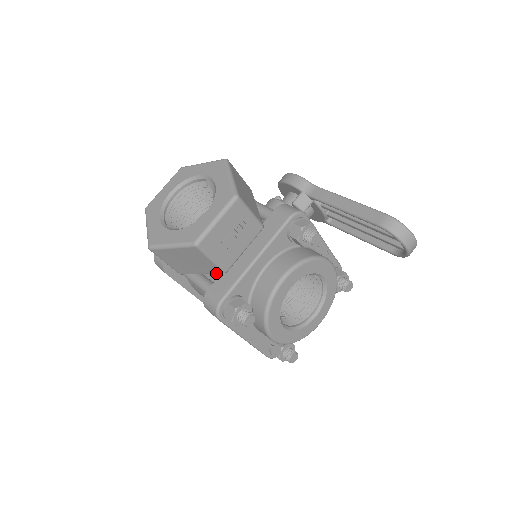
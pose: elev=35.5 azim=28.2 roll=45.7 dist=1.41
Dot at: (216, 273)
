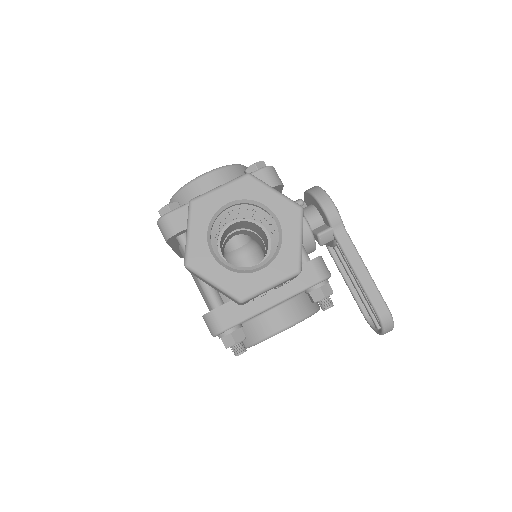
Dot at: occluded
